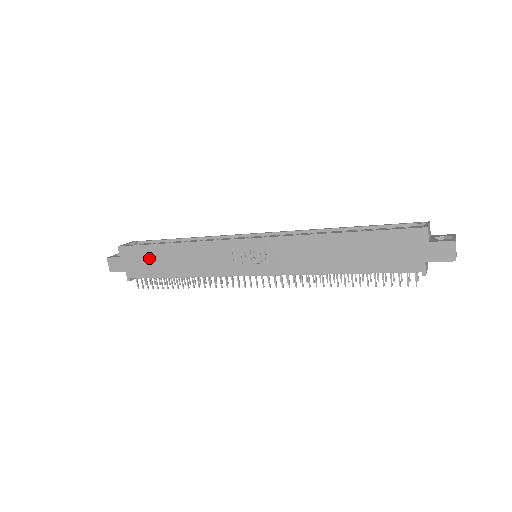
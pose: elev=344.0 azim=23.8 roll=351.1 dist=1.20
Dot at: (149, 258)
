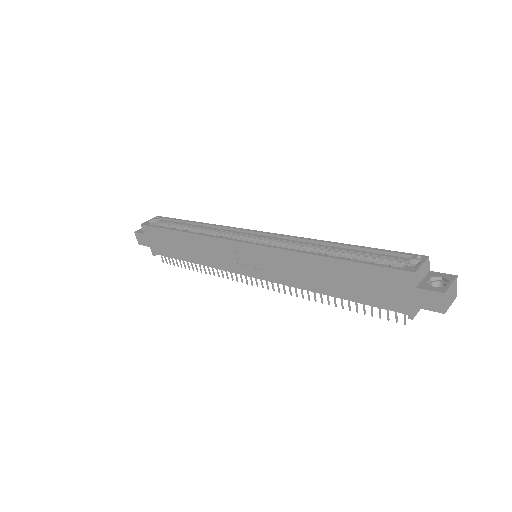
Dot at: (166, 240)
